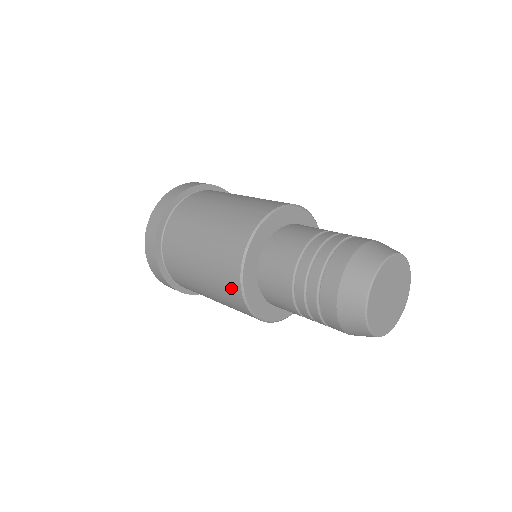
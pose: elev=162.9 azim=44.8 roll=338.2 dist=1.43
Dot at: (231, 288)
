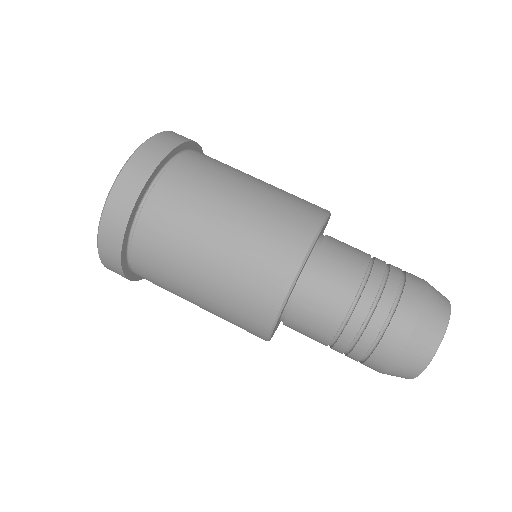
Dot at: (251, 331)
